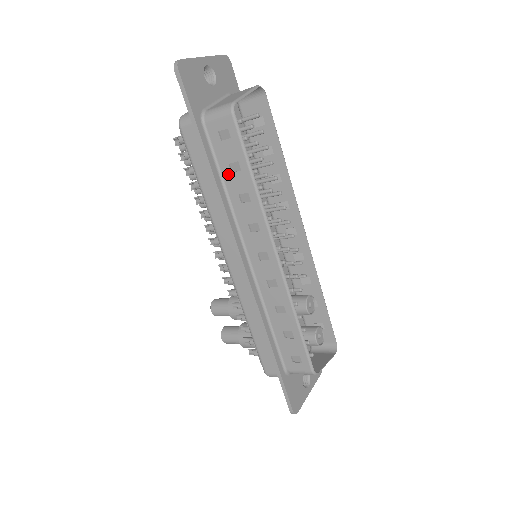
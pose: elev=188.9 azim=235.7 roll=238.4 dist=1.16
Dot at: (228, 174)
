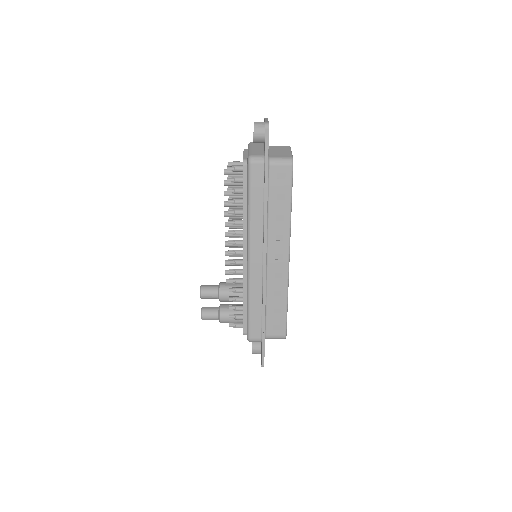
Dot at: (274, 201)
